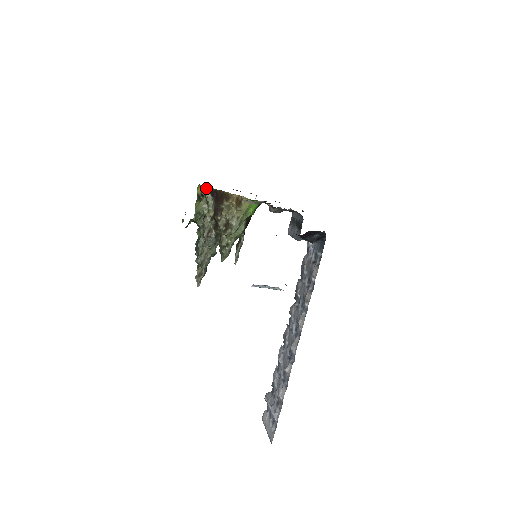
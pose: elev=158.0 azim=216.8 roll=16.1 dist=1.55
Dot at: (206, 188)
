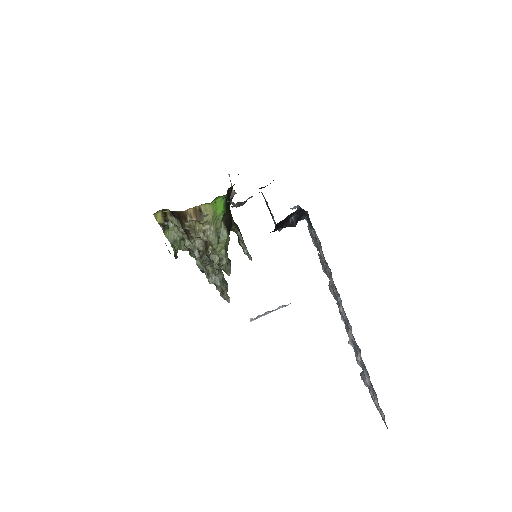
Dot at: occluded
